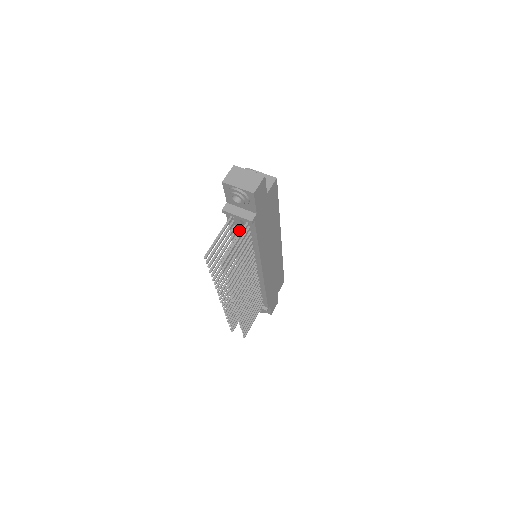
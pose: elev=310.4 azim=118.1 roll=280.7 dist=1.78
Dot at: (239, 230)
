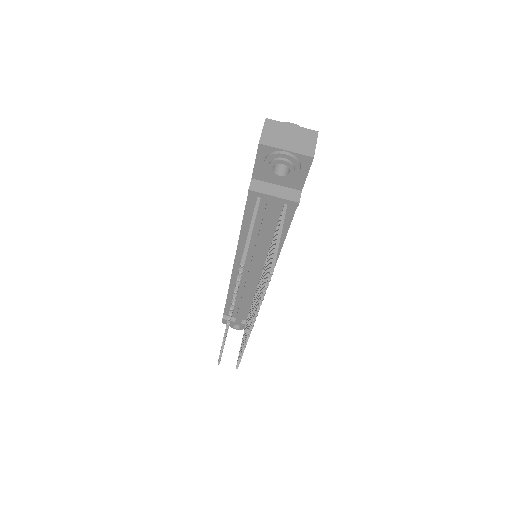
Dot at: (266, 219)
